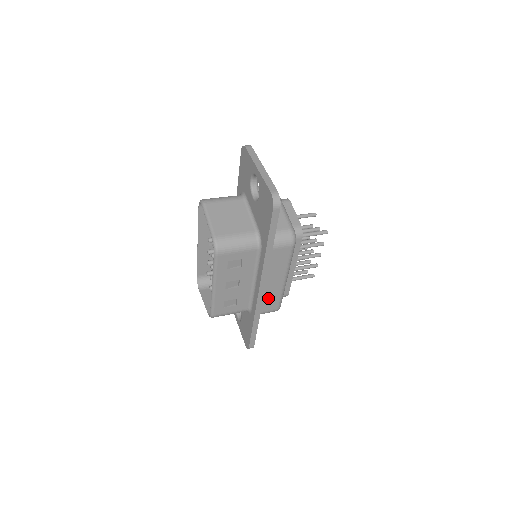
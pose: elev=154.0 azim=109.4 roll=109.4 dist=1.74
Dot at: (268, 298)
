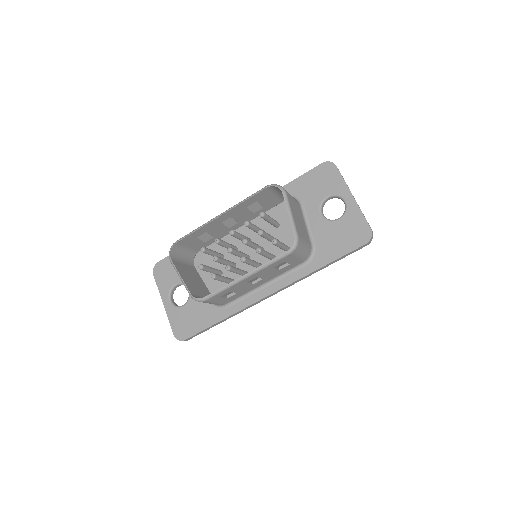
Dot at: occluded
